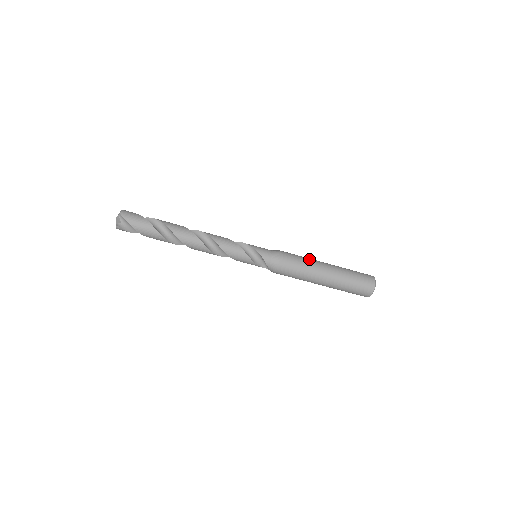
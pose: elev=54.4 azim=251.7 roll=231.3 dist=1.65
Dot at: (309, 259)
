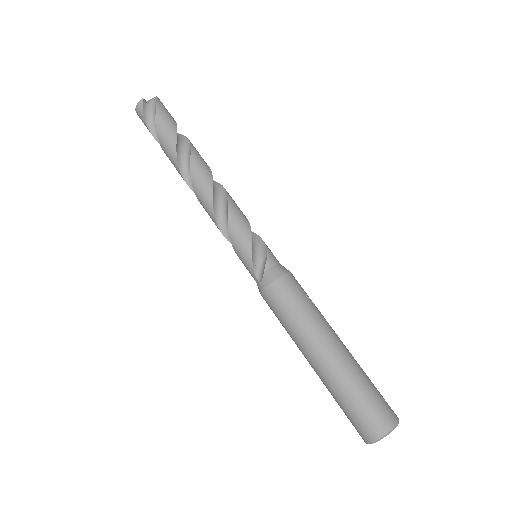
Dot at: occluded
